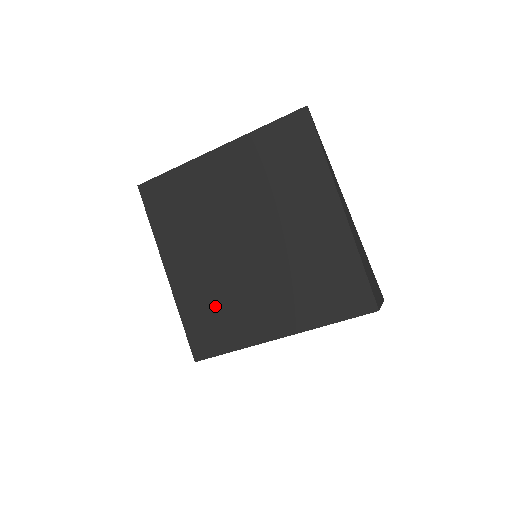
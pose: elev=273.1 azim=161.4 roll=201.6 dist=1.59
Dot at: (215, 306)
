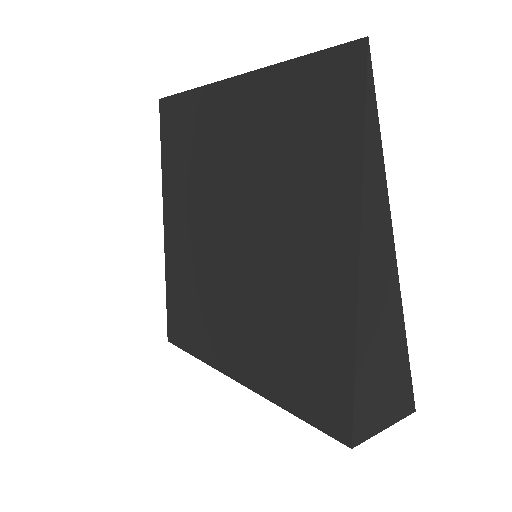
Dot at: (192, 295)
